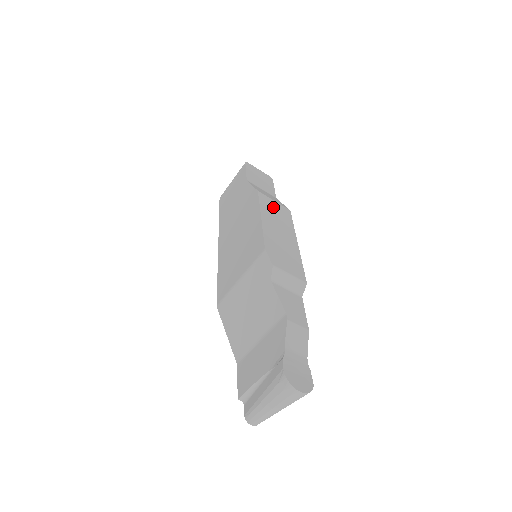
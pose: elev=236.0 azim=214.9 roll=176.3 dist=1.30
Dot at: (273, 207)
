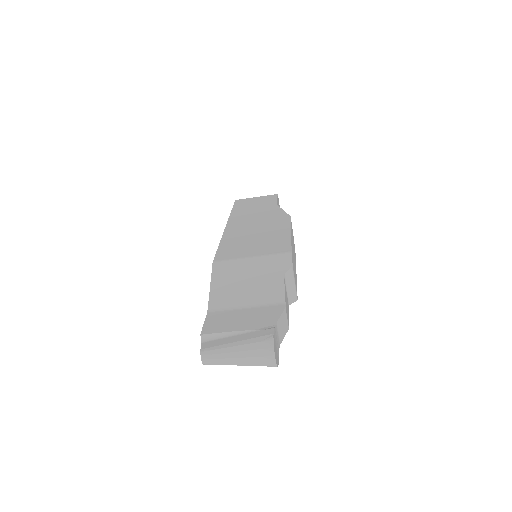
Dot at: occluded
